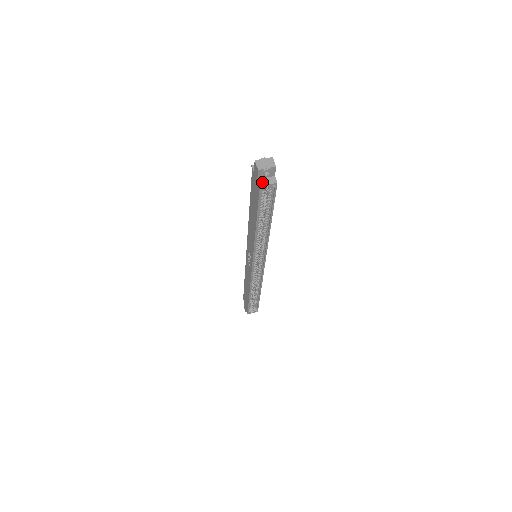
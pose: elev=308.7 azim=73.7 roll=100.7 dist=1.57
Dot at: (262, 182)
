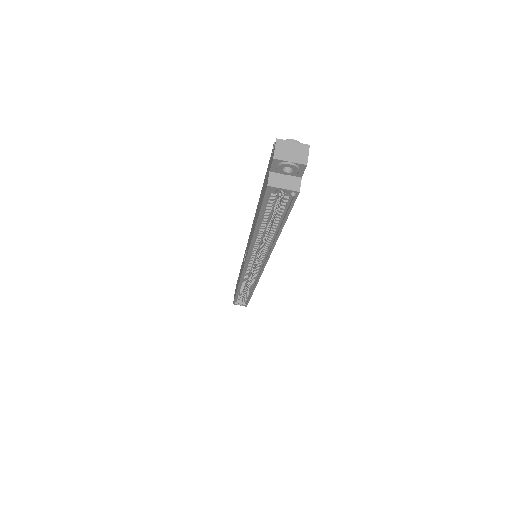
Dot at: (275, 180)
